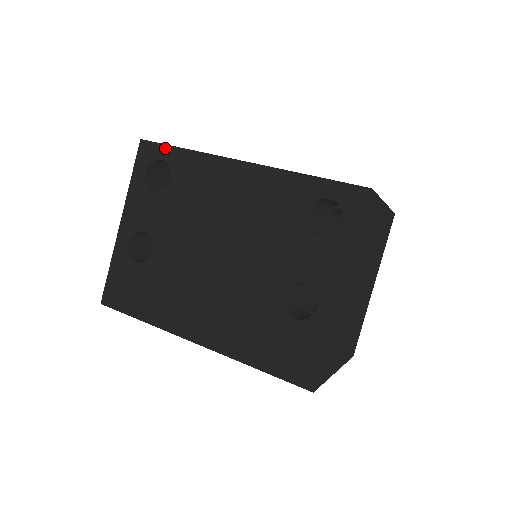
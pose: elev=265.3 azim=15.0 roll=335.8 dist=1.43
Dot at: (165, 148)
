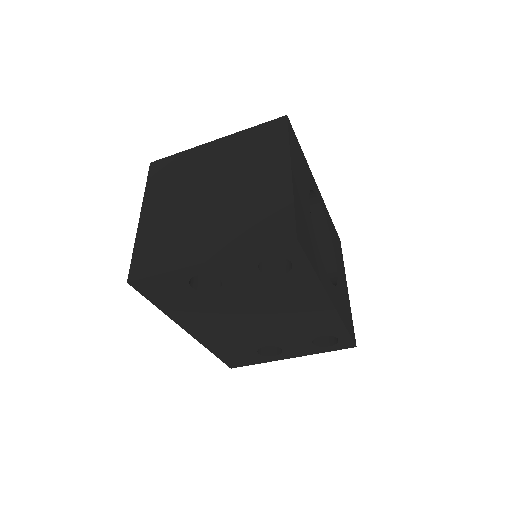
Dot at: (304, 260)
